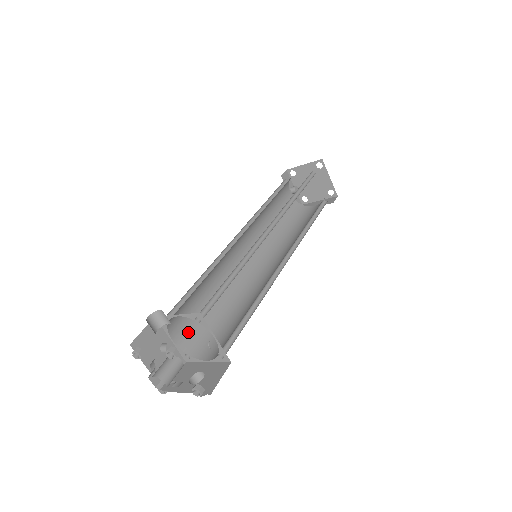
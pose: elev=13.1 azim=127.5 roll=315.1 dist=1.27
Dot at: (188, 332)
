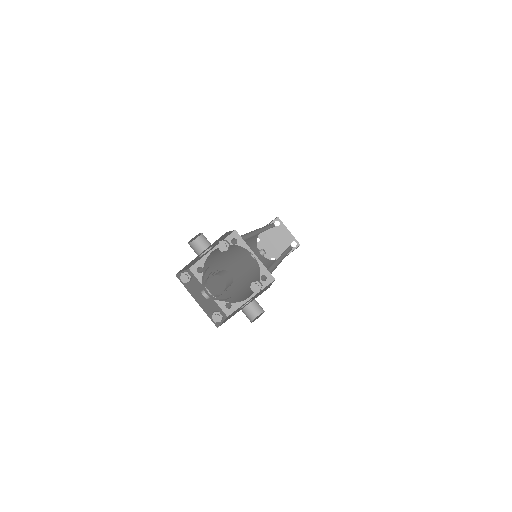
Dot at: (221, 293)
